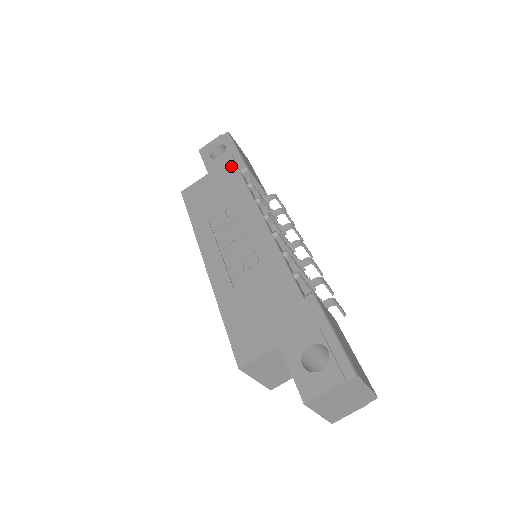
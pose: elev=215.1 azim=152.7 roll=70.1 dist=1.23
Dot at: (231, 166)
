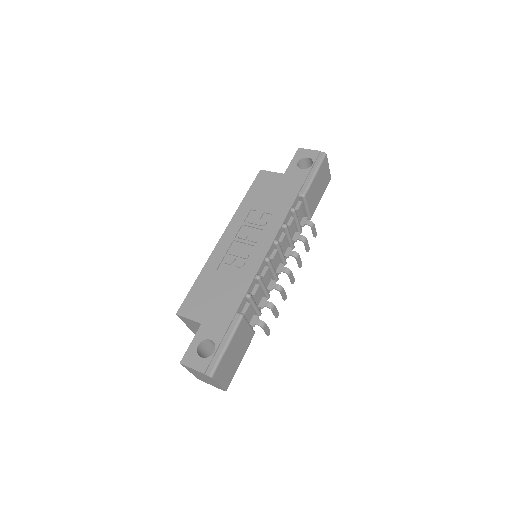
Dot at: (298, 184)
